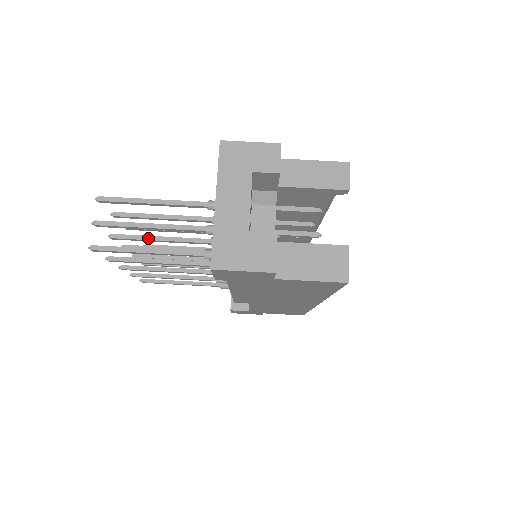
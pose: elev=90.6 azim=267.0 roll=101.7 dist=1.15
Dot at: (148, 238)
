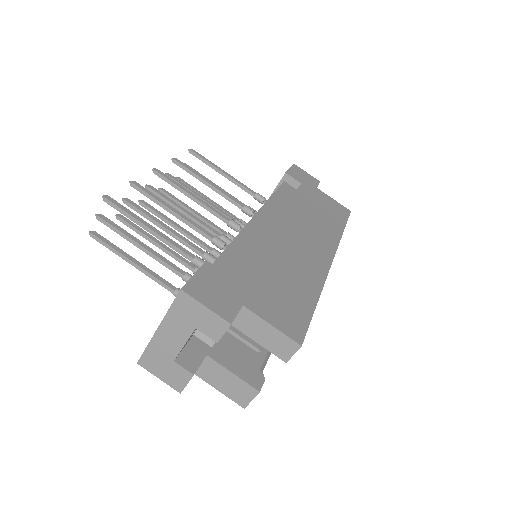
Dot at: (153, 222)
